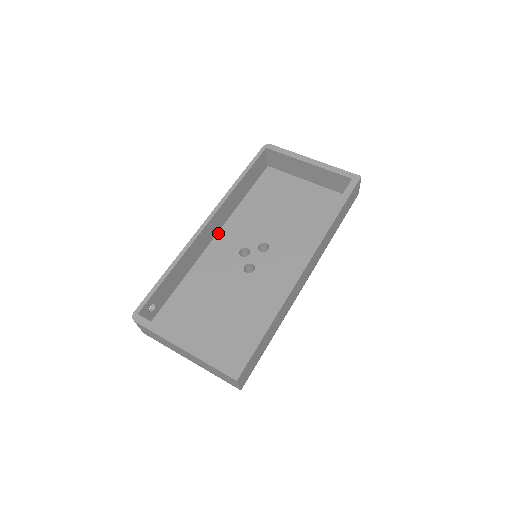
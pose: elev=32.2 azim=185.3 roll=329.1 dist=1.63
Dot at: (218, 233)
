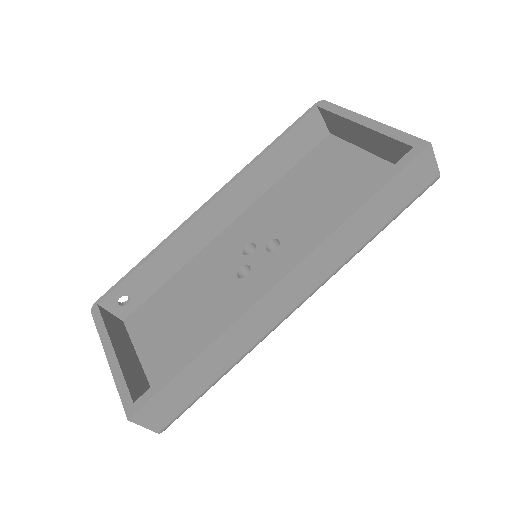
Dot at: (234, 221)
